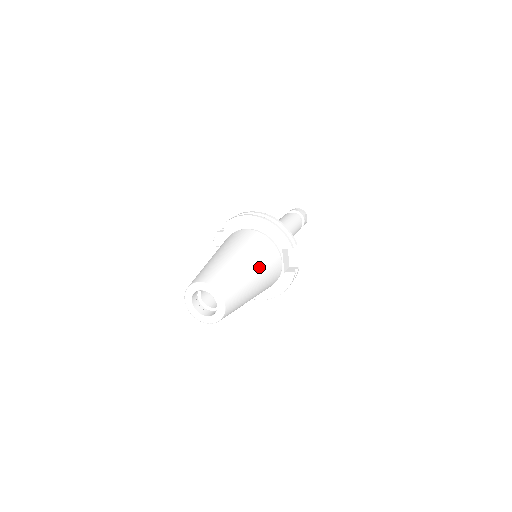
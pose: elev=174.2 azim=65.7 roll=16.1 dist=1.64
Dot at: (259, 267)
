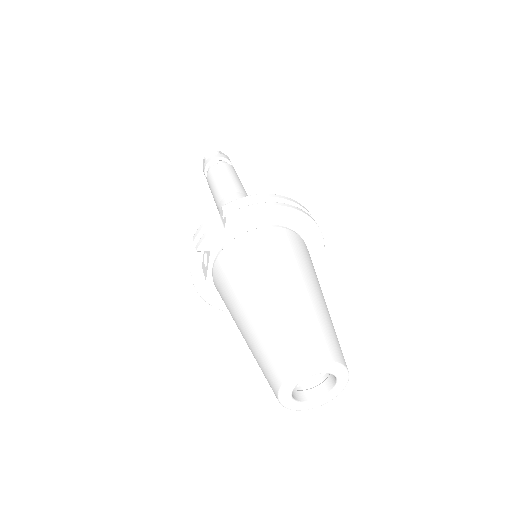
Dot at: occluded
